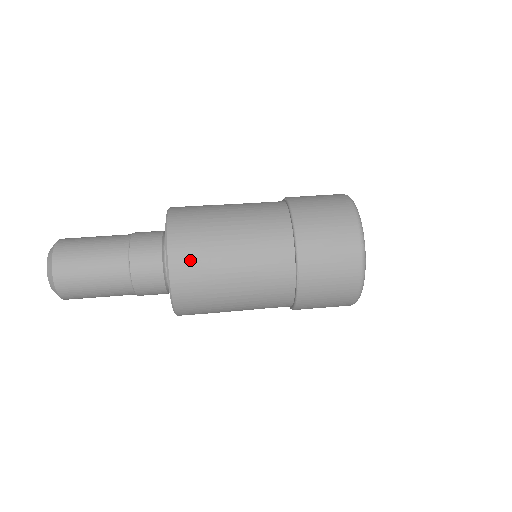
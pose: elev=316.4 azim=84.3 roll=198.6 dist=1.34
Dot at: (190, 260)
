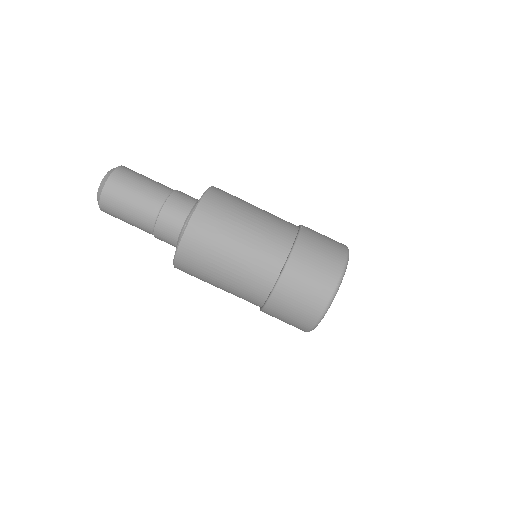
Dot at: occluded
